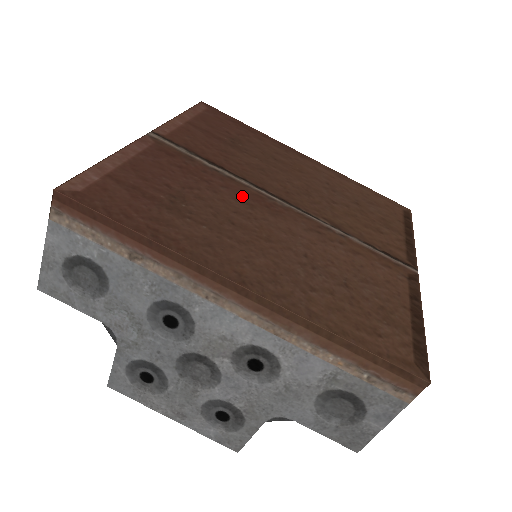
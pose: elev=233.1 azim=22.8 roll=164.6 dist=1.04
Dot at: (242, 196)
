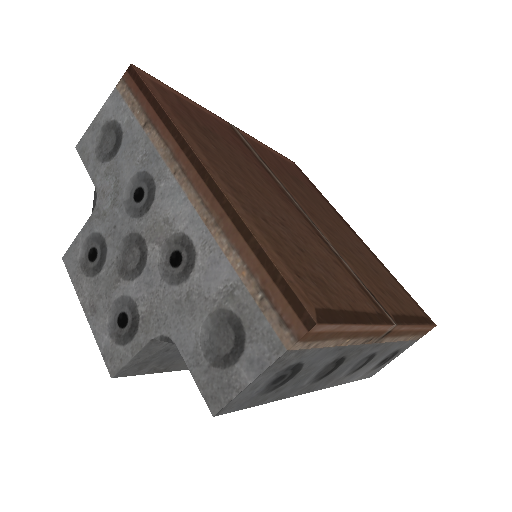
Dot at: (267, 178)
